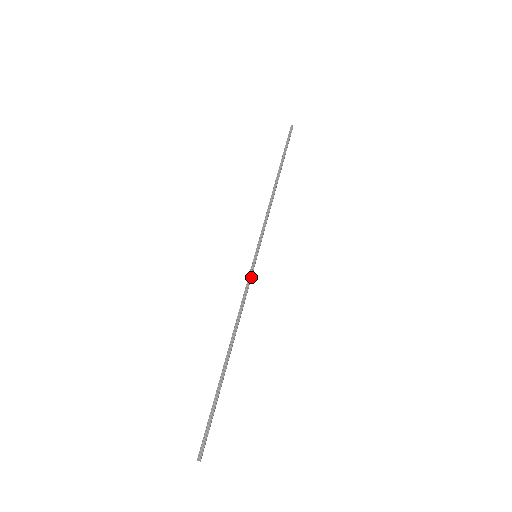
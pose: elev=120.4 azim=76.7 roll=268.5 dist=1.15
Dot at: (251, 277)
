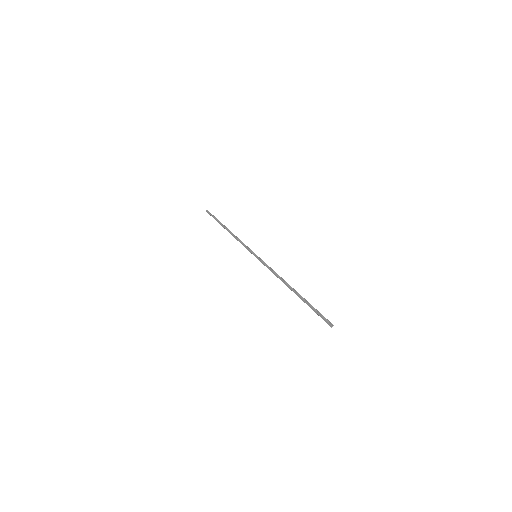
Dot at: (264, 263)
